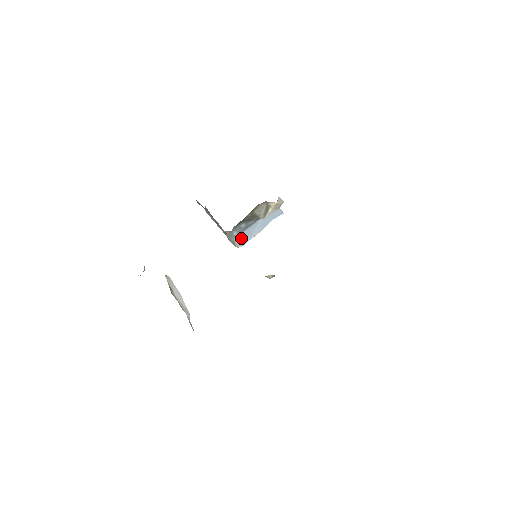
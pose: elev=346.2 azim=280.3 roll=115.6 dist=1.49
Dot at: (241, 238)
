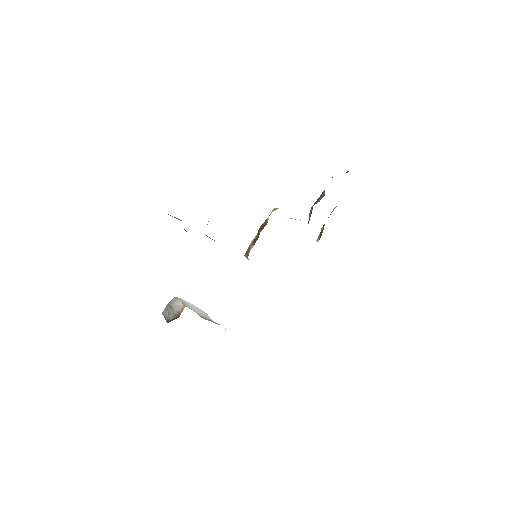
Dot at: occluded
